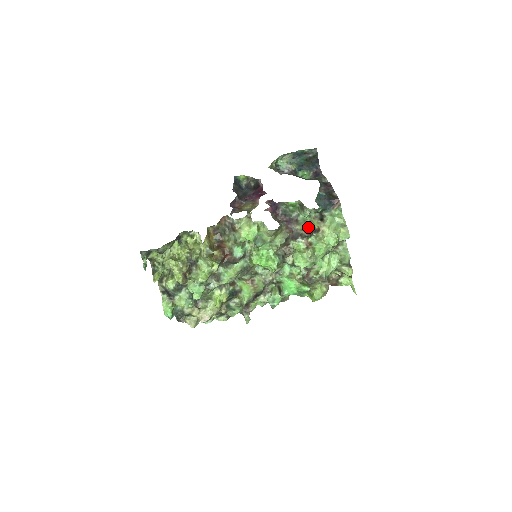
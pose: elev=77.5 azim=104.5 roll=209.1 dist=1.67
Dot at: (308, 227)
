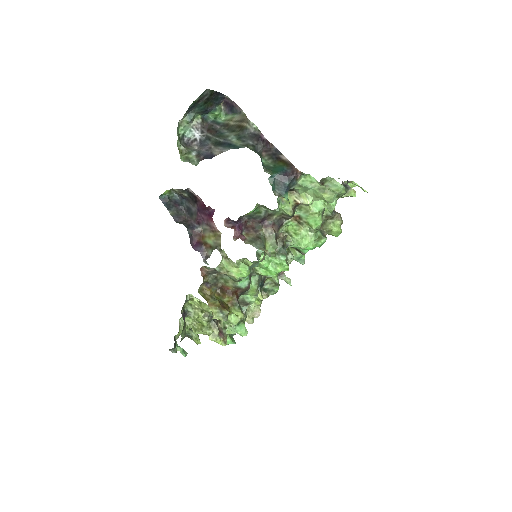
Dot at: (286, 214)
